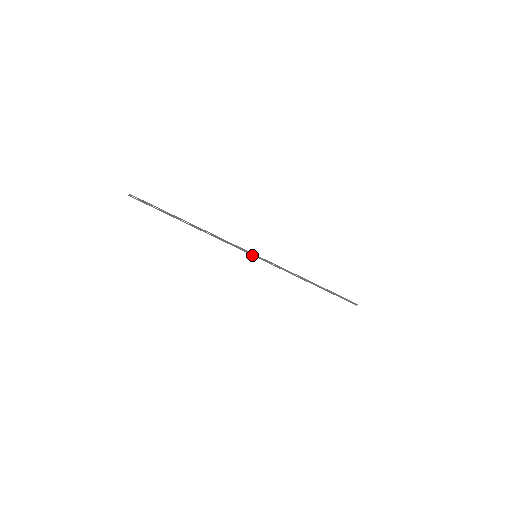
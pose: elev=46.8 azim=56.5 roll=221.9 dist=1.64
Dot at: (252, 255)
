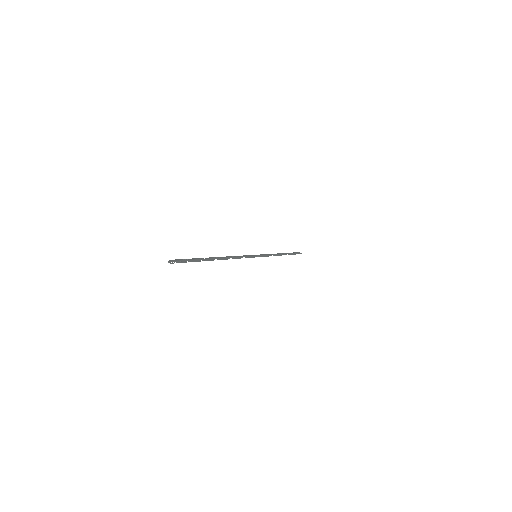
Dot at: (253, 256)
